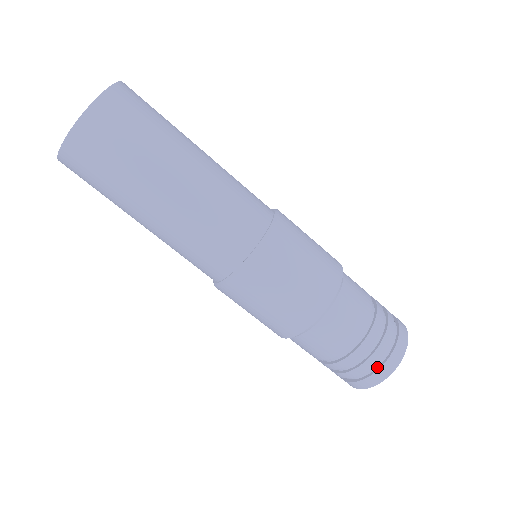
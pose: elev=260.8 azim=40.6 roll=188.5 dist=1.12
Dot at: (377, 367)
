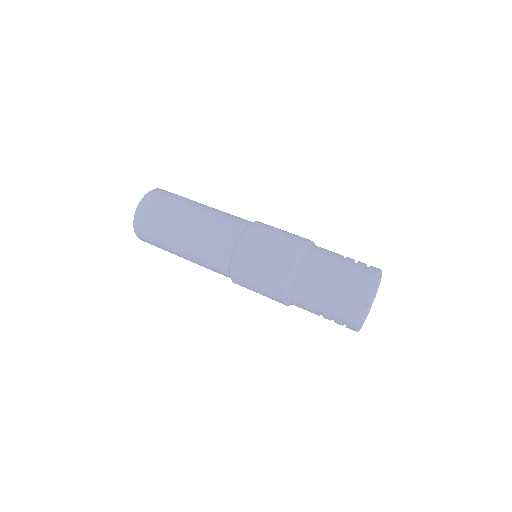
Dot at: (347, 319)
